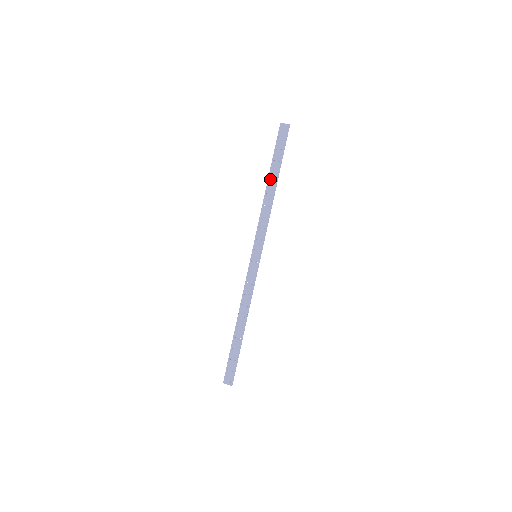
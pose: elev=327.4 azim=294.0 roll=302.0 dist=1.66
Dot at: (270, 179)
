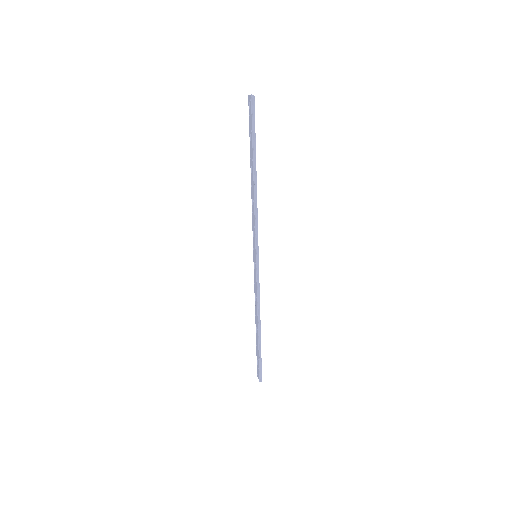
Dot at: (251, 168)
